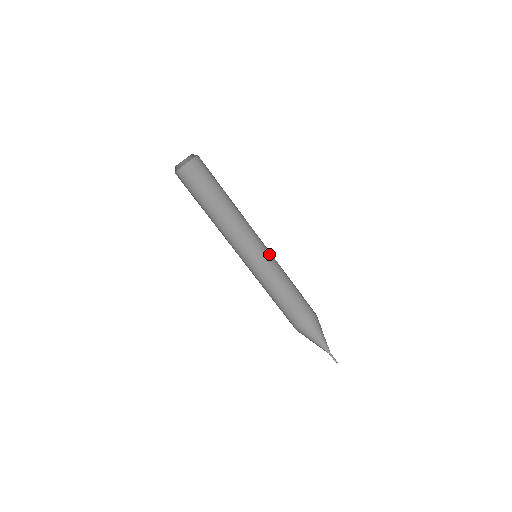
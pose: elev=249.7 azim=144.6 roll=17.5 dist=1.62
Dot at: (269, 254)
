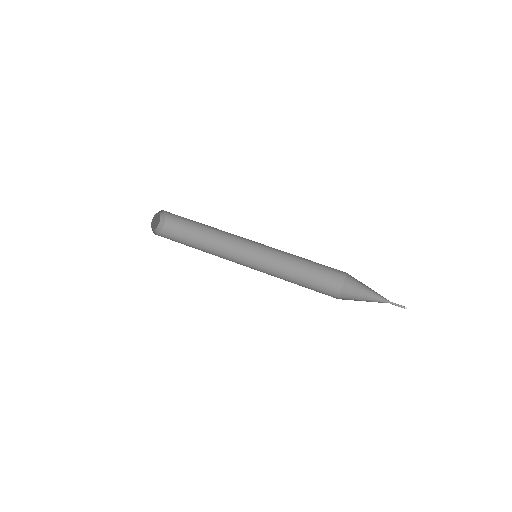
Dot at: (263, 266)
